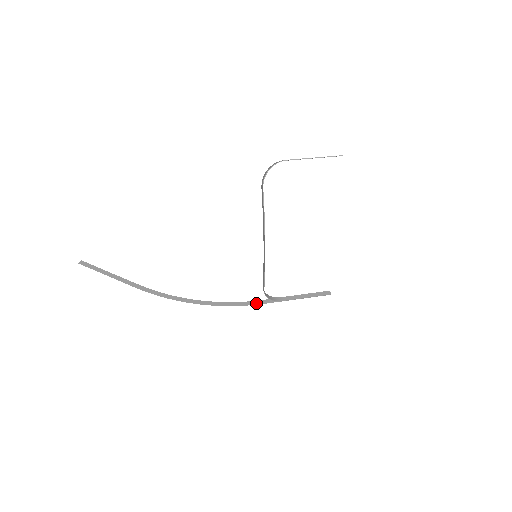
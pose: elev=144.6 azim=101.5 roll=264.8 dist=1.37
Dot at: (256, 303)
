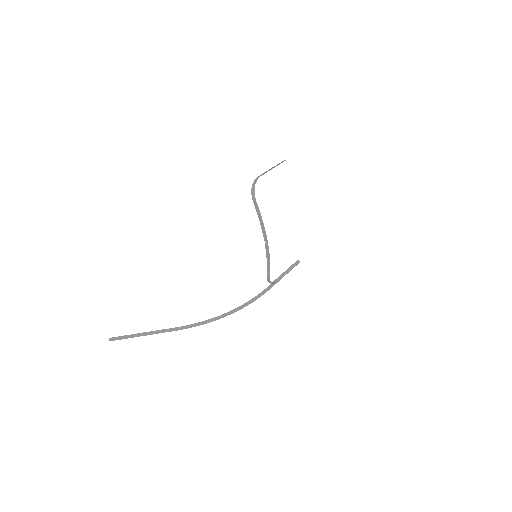
Dot at: (264, 292)
